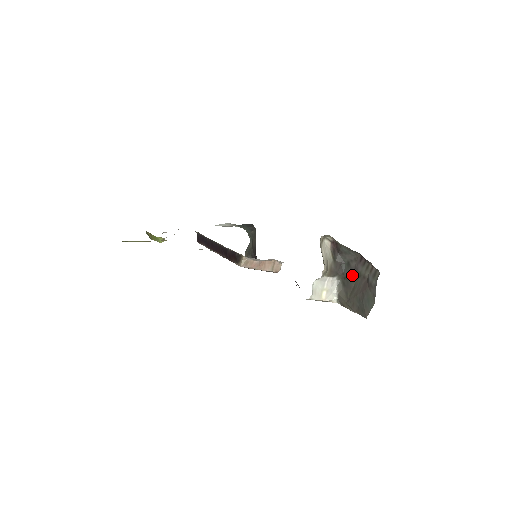
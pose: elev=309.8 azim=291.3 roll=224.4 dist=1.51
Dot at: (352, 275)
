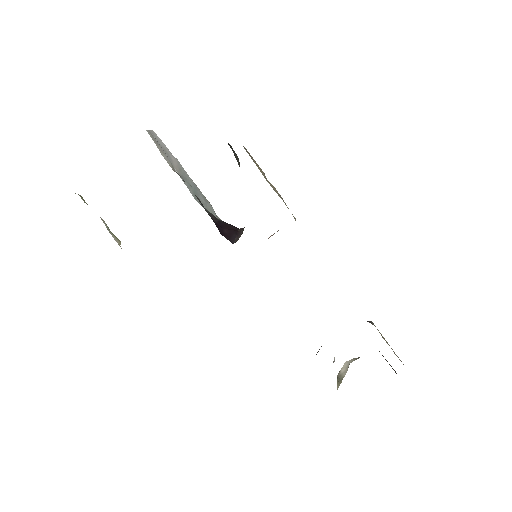
Dot at: occluded
